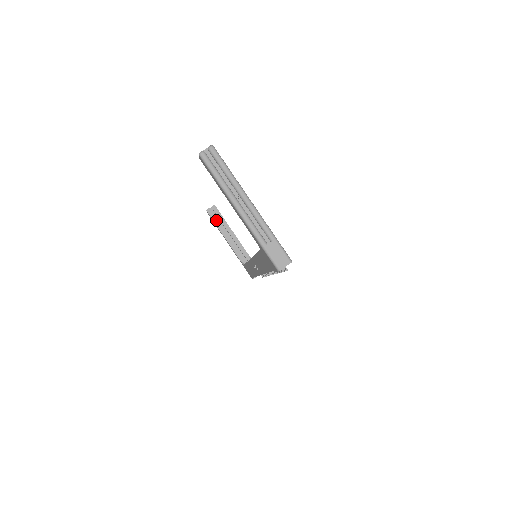
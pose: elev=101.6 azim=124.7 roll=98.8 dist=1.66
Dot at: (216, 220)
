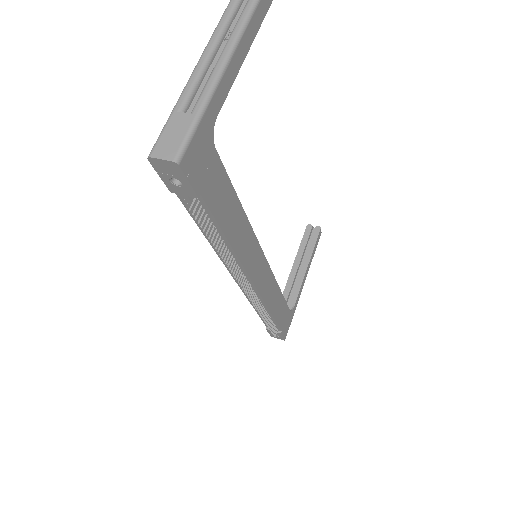
Dot at: (305, 241)
